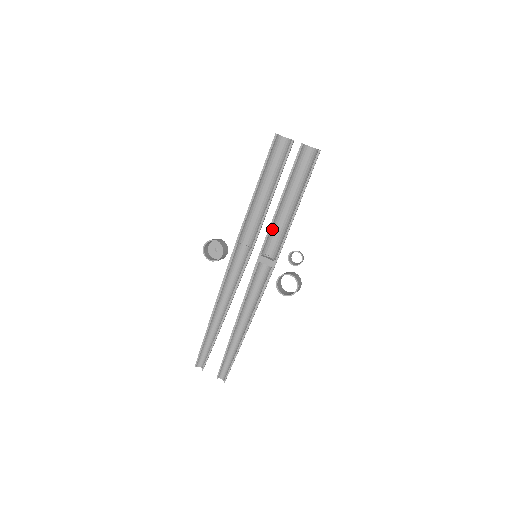
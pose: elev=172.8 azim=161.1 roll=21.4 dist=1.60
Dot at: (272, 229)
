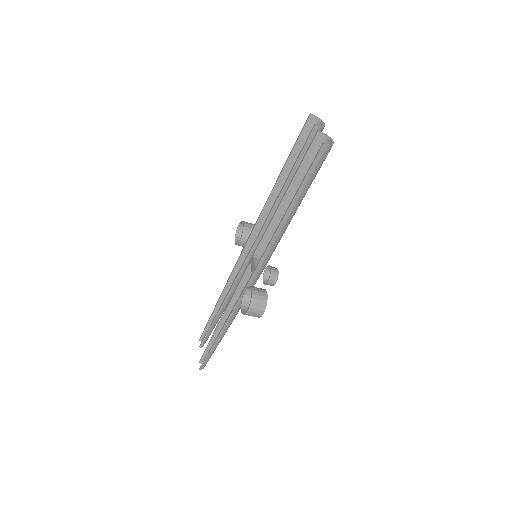
Dot at: (271, 231)
